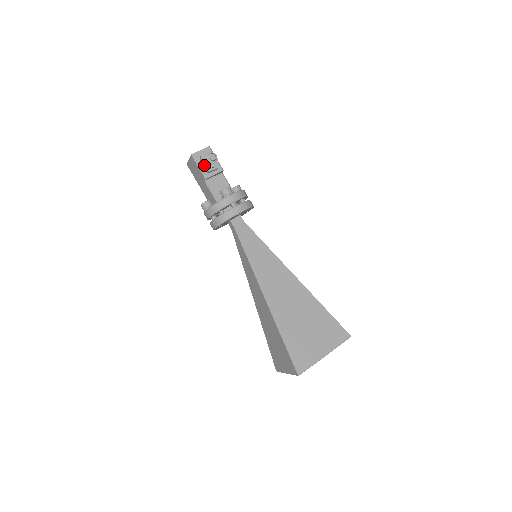
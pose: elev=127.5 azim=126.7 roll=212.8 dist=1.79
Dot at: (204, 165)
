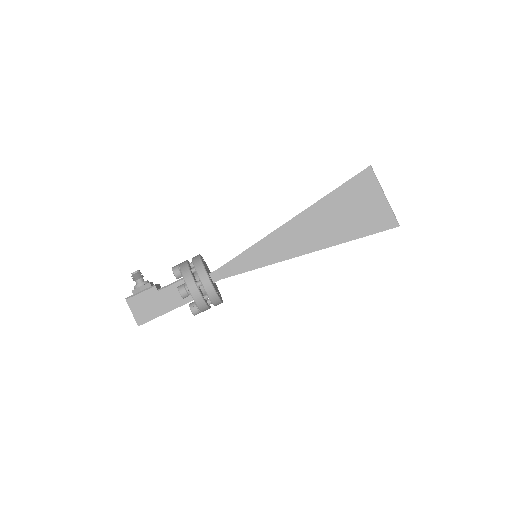
Dot at: (141, 285)
